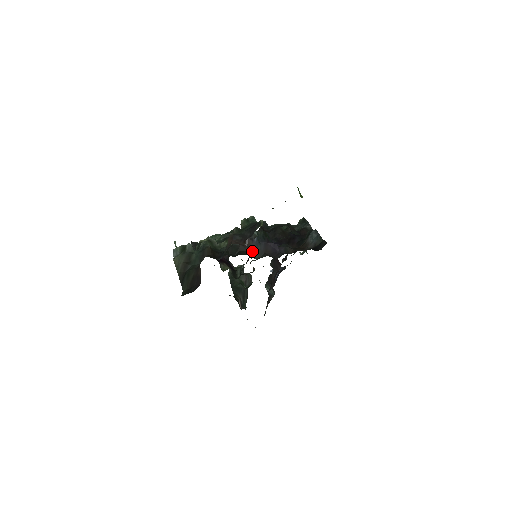
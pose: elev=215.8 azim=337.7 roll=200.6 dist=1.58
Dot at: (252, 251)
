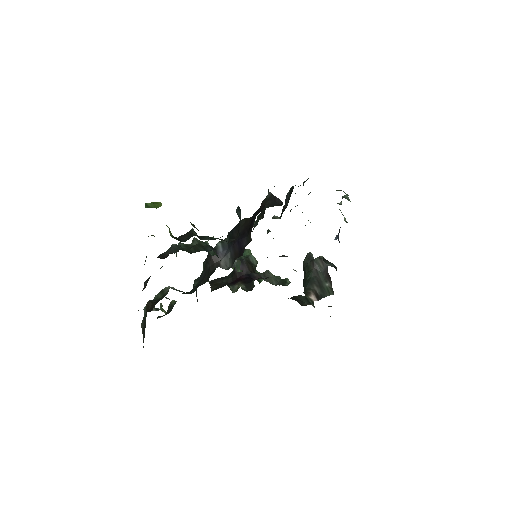
Dot at: (222, 264)
